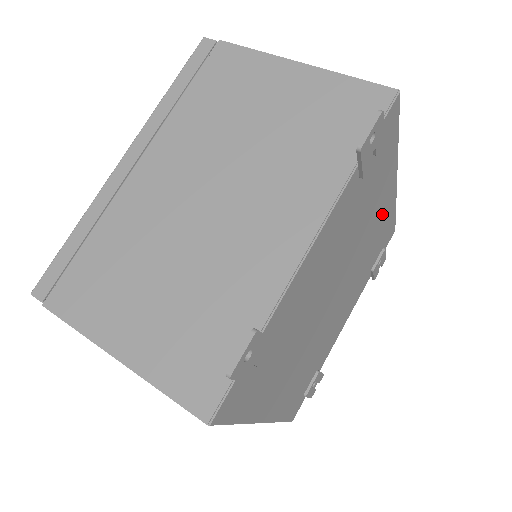
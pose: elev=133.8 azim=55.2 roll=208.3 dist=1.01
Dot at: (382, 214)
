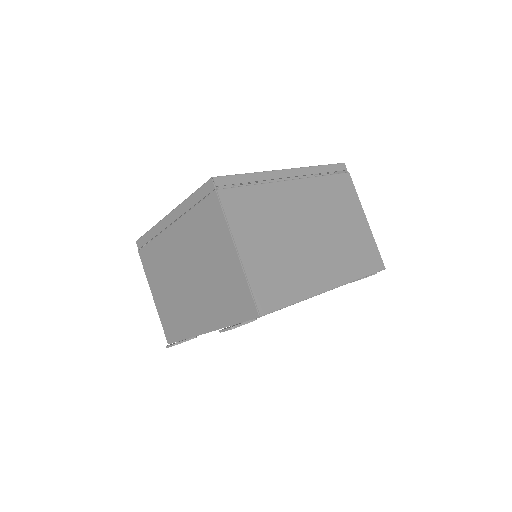
Dot at: occluded
